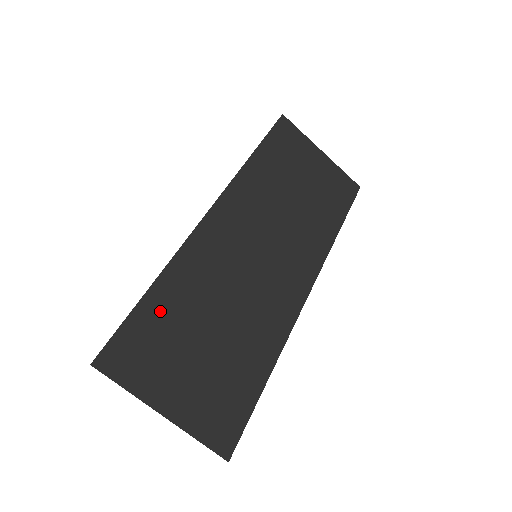
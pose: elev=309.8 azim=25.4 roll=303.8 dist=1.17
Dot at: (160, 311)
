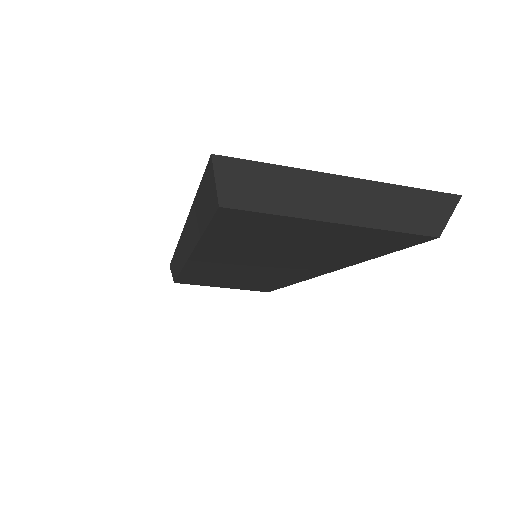
Dot at: occluded
